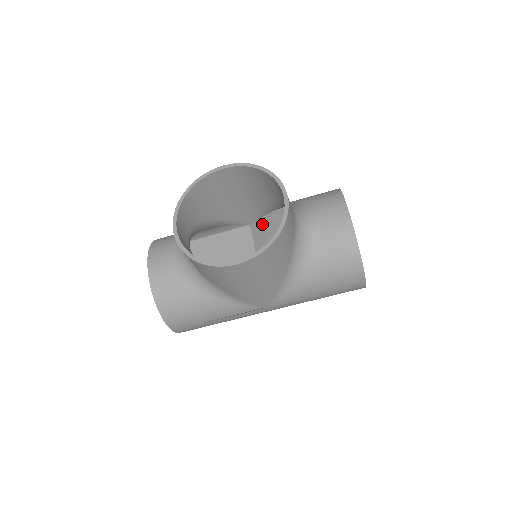
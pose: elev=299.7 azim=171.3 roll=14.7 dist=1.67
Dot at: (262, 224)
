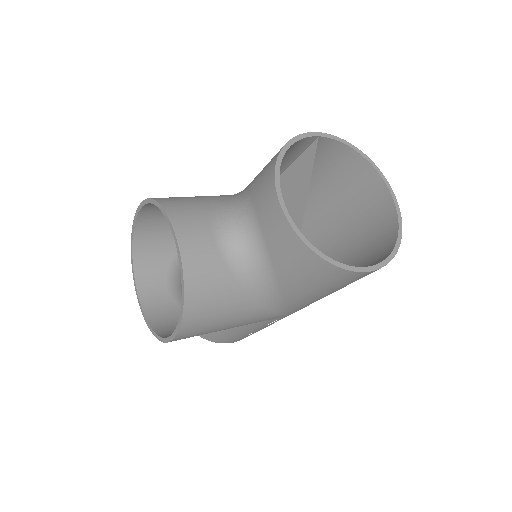
Dot at: occluded
